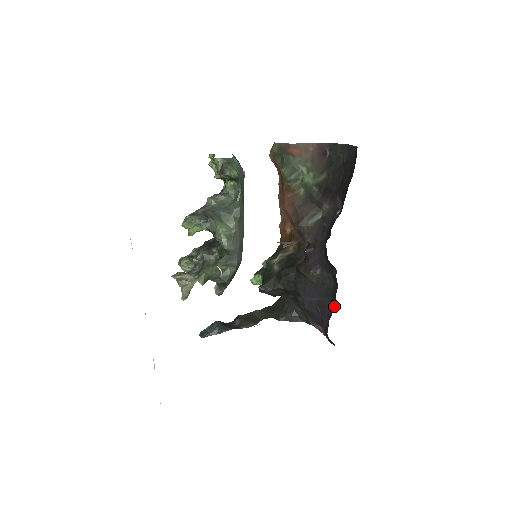
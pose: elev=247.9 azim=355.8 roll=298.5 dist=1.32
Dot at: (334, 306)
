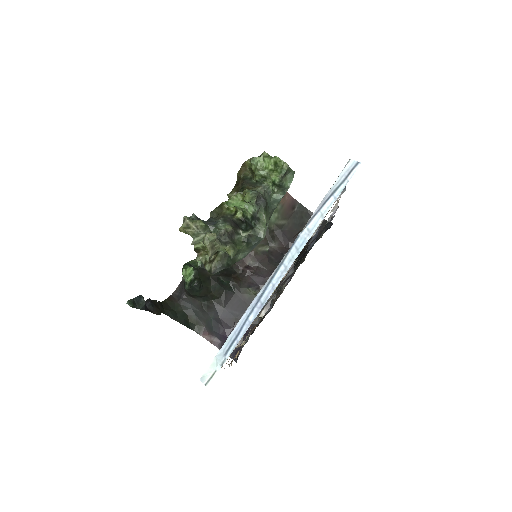
Dot at: (256, 325)
